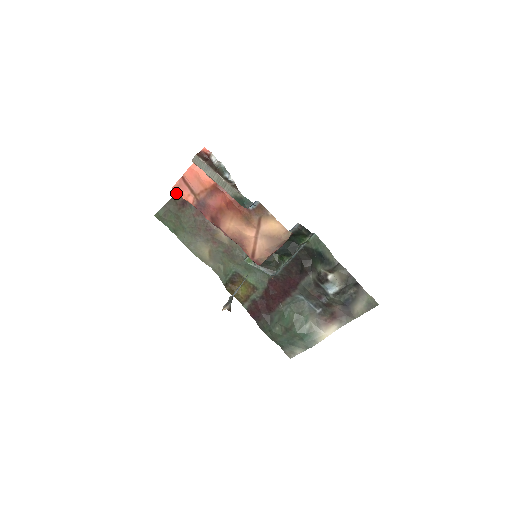
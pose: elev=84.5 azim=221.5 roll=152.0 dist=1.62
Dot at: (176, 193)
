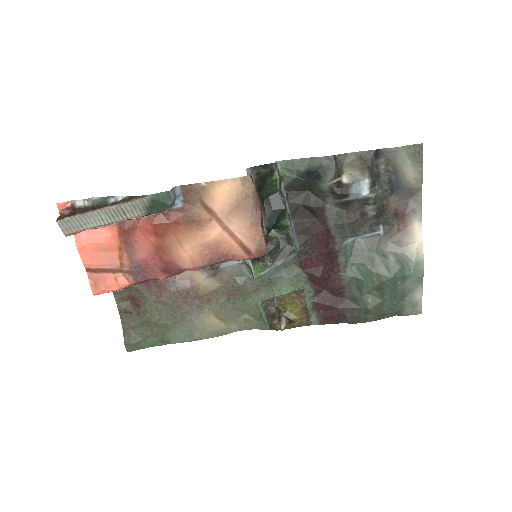
Dot at: (116, 303)
